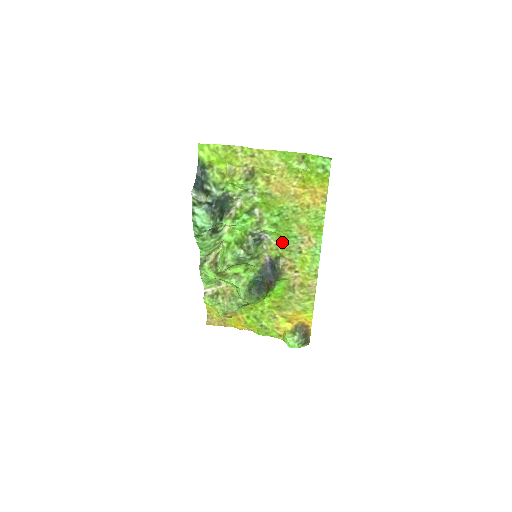
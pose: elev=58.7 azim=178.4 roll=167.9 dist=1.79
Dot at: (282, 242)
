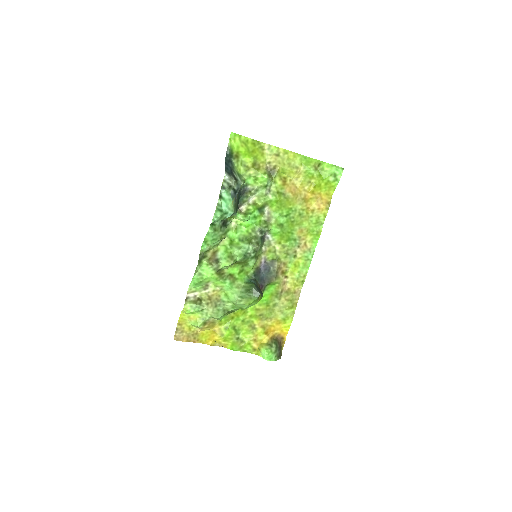
Dot at: (281, 244)
